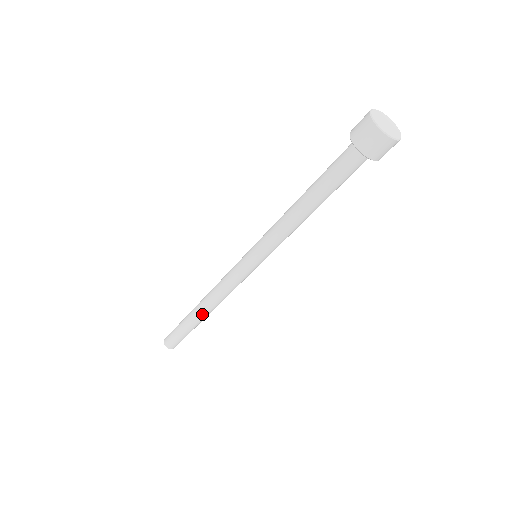
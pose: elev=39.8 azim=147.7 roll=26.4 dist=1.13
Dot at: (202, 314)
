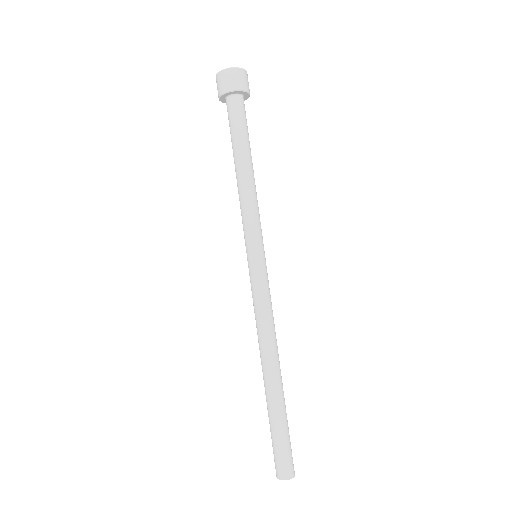
Dot at: (267, 376)
